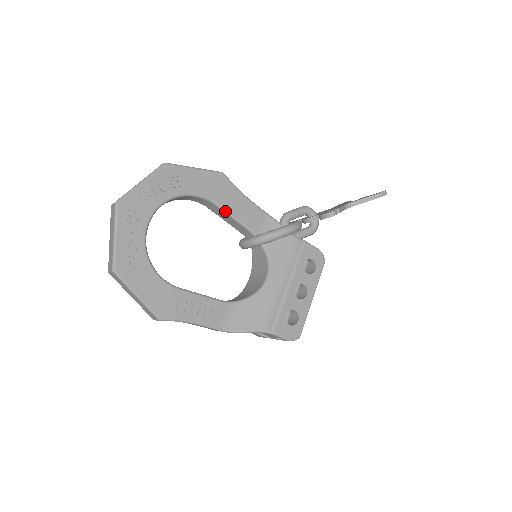
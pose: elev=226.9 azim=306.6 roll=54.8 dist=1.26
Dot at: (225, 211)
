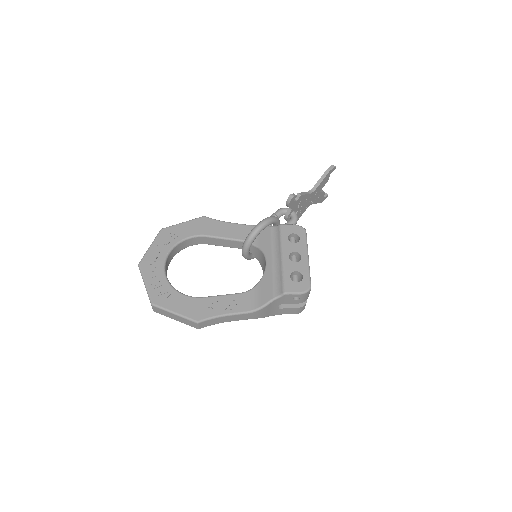
Dot at: (216, 237)
